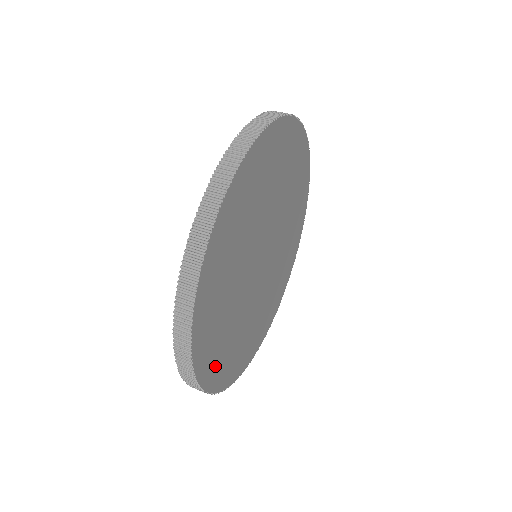
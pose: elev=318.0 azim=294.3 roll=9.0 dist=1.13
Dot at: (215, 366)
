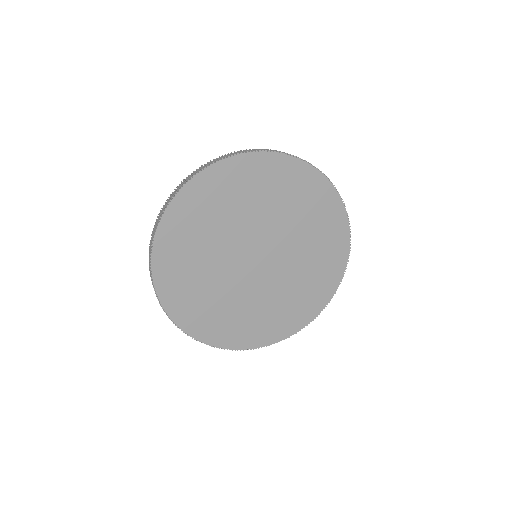
Dot at: (222, 332)
